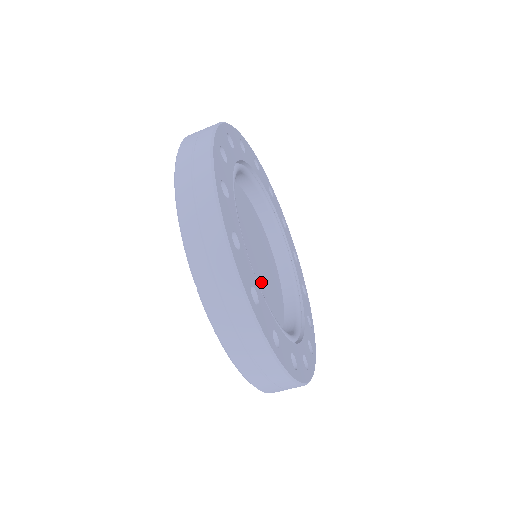
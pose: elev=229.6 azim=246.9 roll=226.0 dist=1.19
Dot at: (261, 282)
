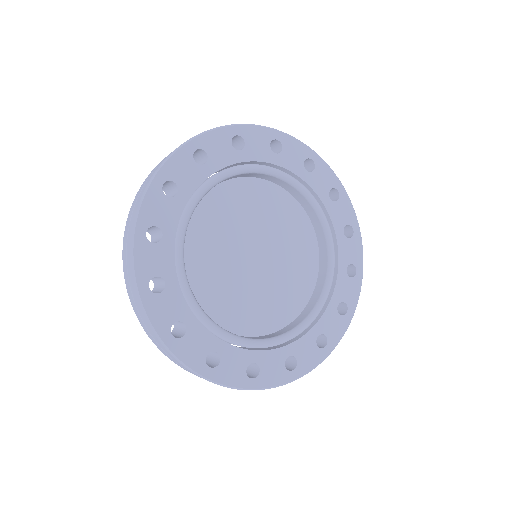
Dot at: (273, 272)
